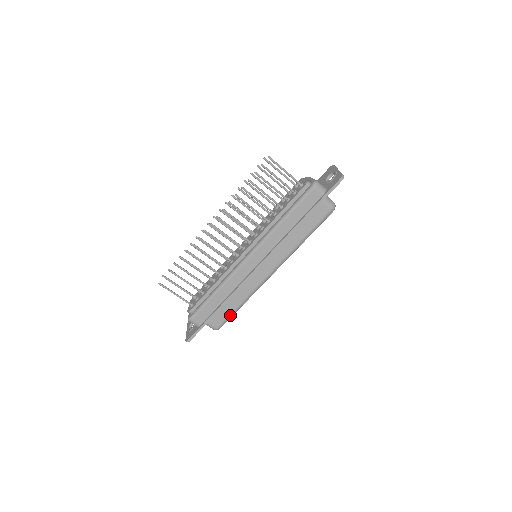
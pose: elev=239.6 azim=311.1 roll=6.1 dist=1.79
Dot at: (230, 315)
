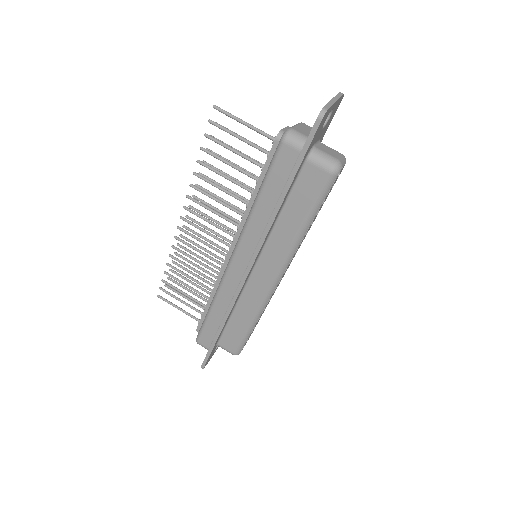
Dot at: (243, 337)
